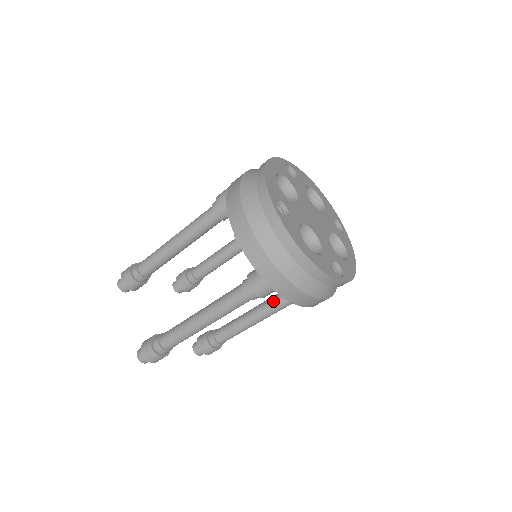
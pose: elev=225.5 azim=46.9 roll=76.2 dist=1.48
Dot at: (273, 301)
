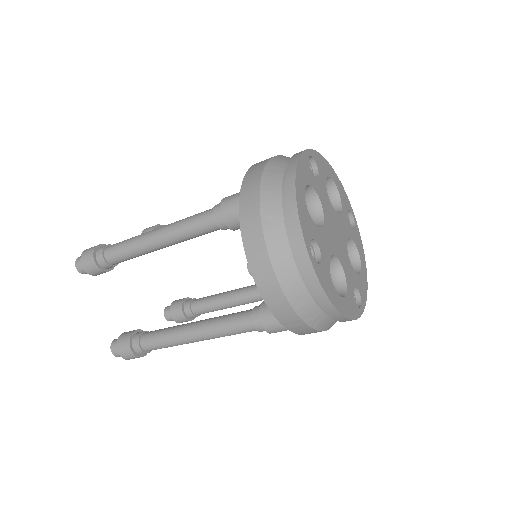
Dot at: occluded
